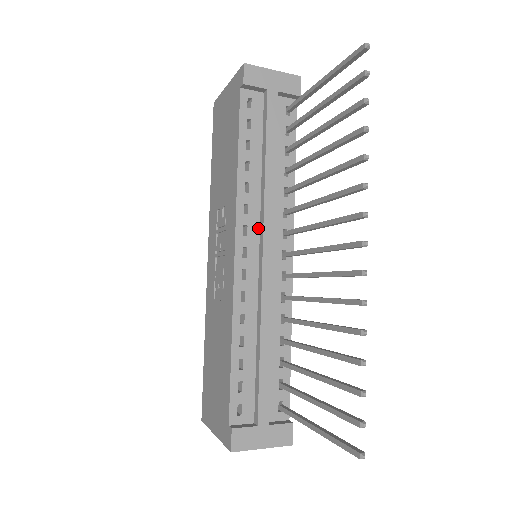
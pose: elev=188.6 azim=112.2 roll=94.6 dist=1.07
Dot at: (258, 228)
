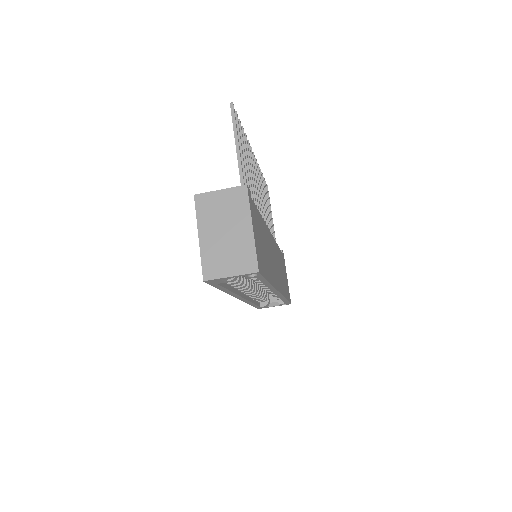
Dot at: occluded
